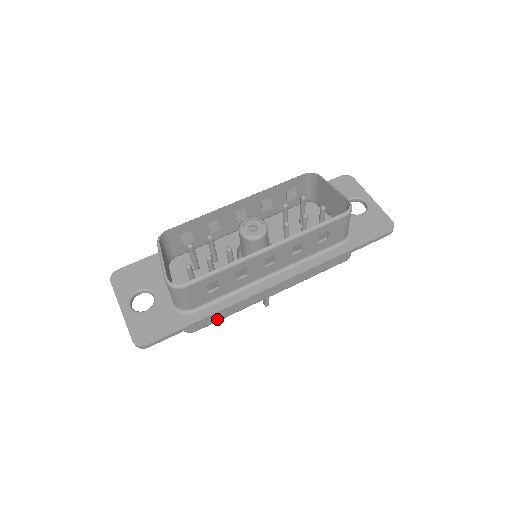
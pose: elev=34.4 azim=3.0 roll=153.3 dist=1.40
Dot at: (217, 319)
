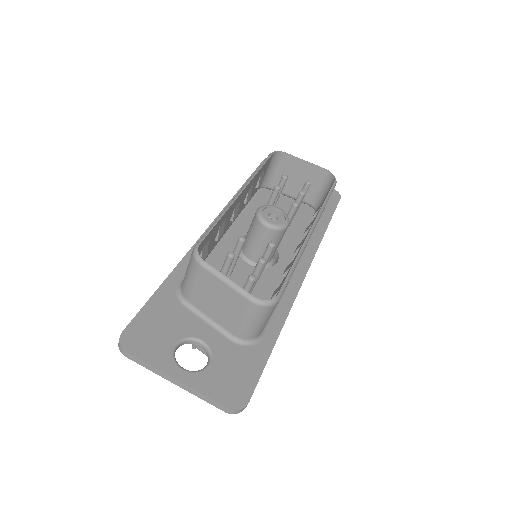
Dot at: occluded
